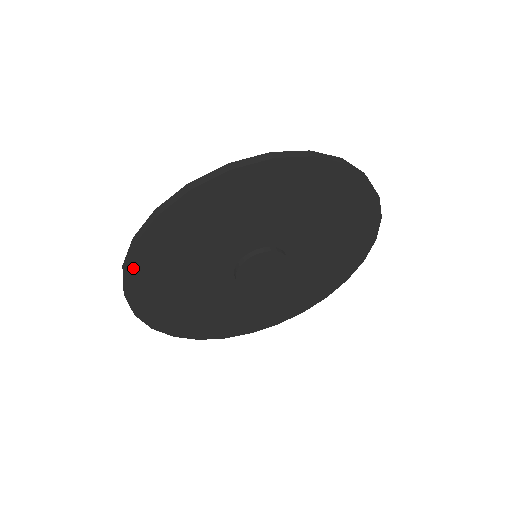
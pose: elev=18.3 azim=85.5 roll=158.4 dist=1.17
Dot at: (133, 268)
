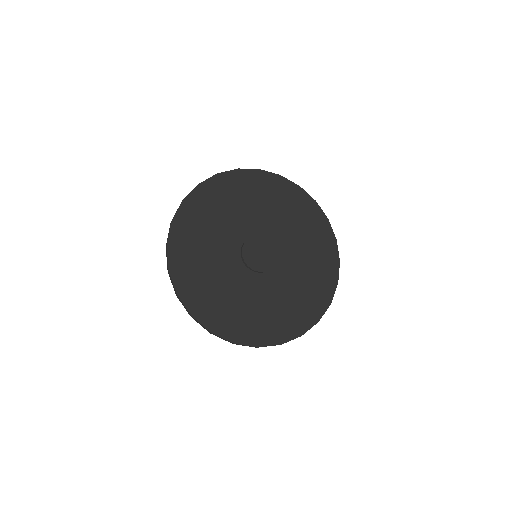
Dot at: (177, 220)
